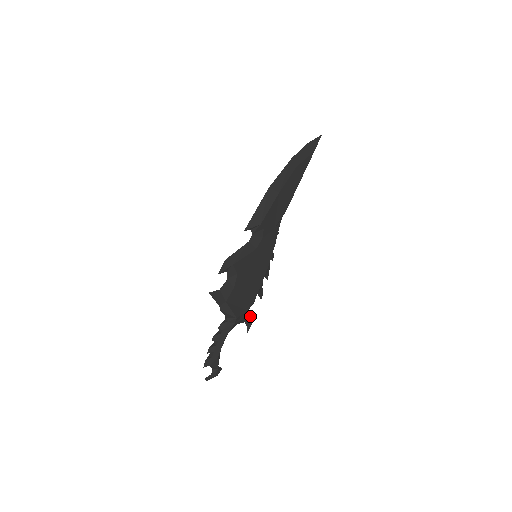
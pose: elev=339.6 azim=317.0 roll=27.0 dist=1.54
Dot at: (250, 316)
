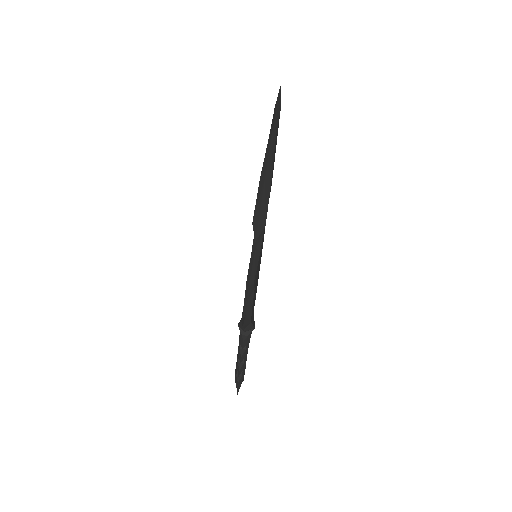
Dot at: occluded
